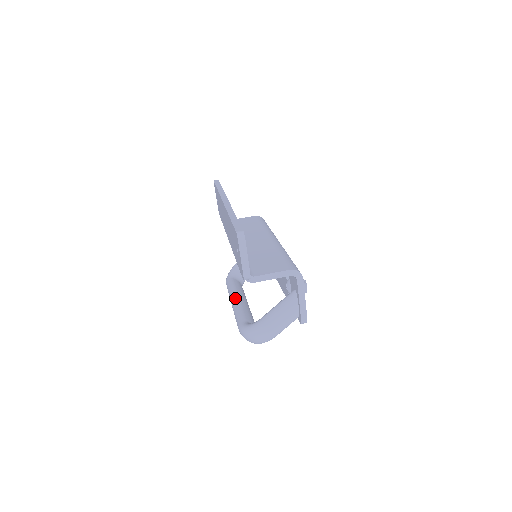
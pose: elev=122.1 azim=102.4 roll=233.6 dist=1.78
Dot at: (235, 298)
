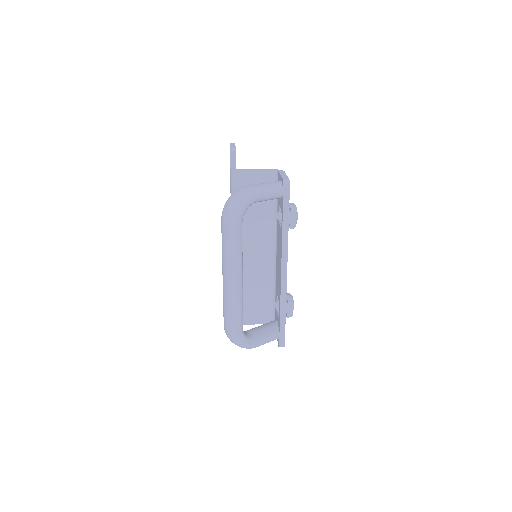
Dot at: occluded
